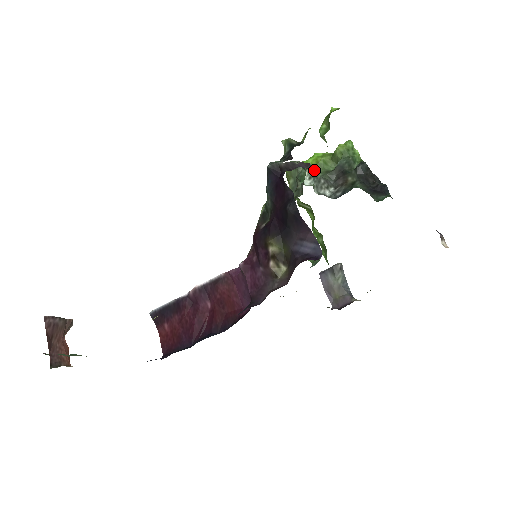
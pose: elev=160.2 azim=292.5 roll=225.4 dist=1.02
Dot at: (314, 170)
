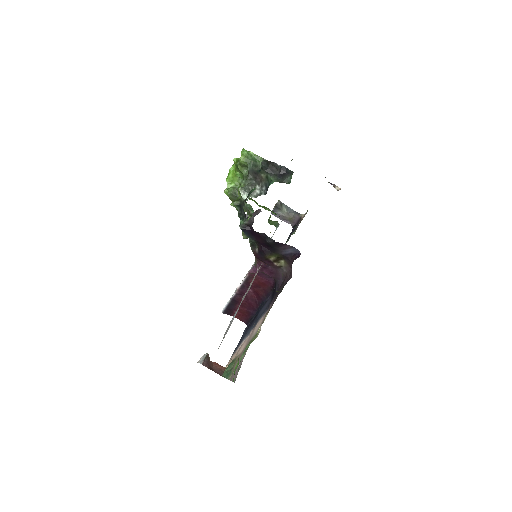
Dot at: (237, 180)
